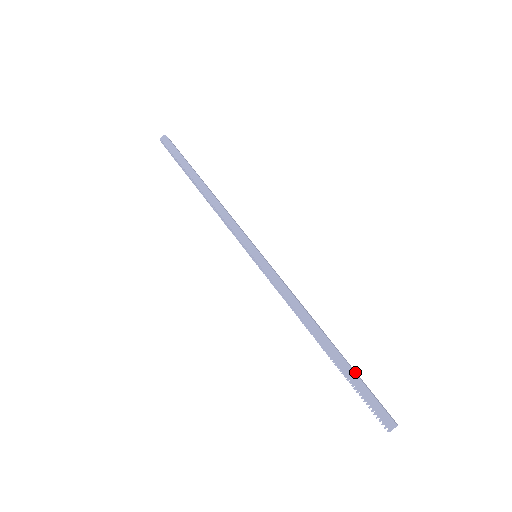
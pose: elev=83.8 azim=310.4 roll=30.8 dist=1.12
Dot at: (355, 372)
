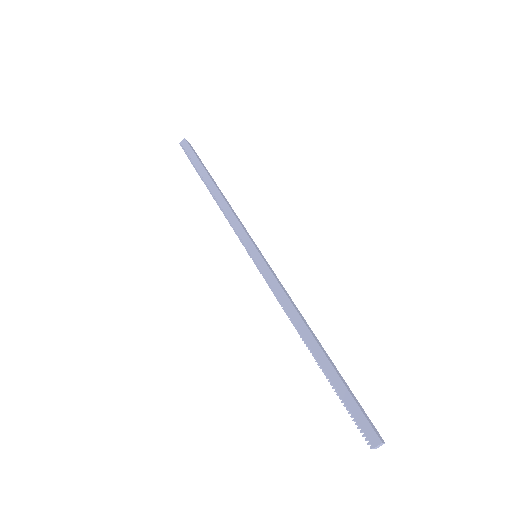
Dot at: (342, 380)
